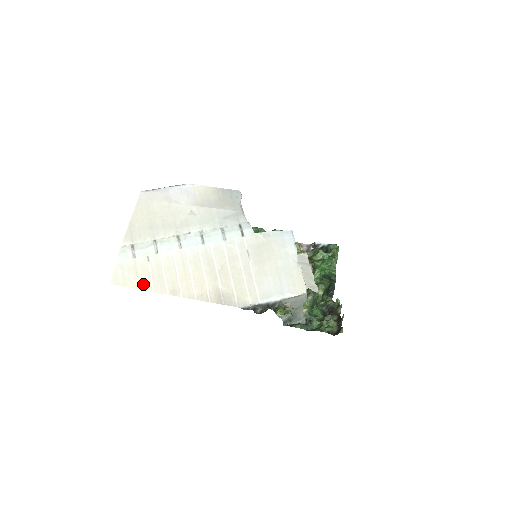
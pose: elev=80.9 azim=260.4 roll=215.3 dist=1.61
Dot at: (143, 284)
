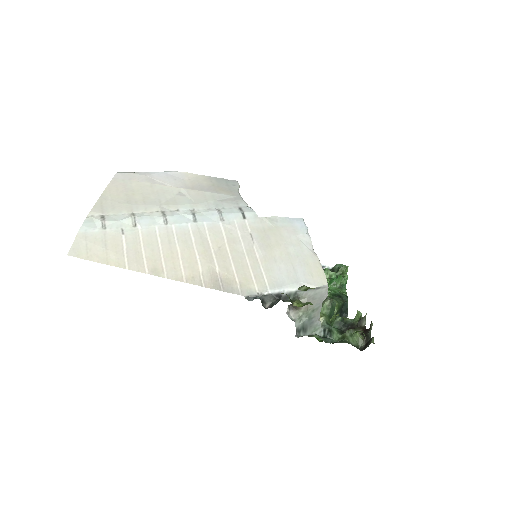
Dot at: (113, 259)
